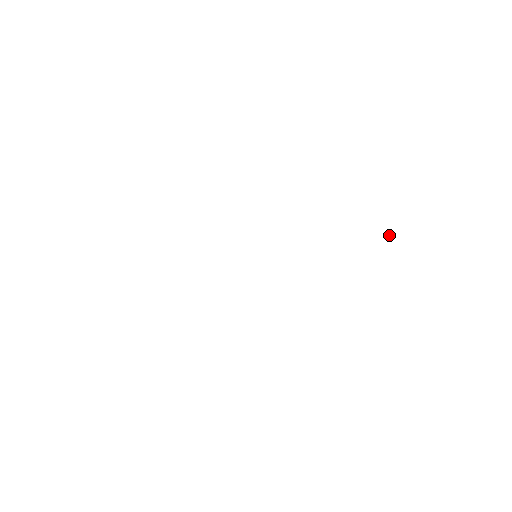
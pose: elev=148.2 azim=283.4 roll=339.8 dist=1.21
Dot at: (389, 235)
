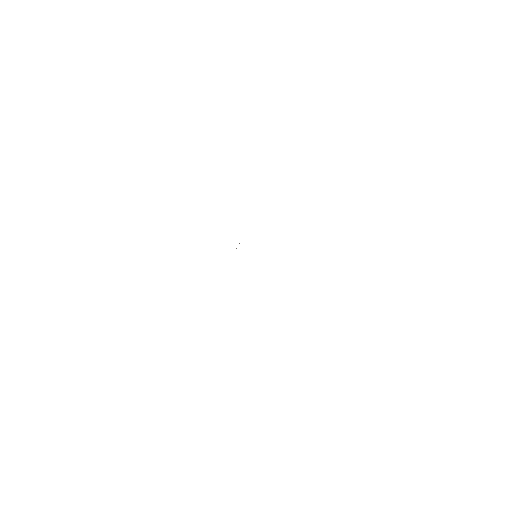
Dot at: occluded
